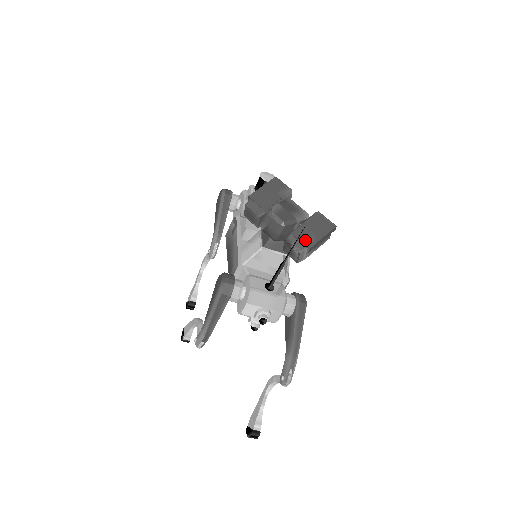
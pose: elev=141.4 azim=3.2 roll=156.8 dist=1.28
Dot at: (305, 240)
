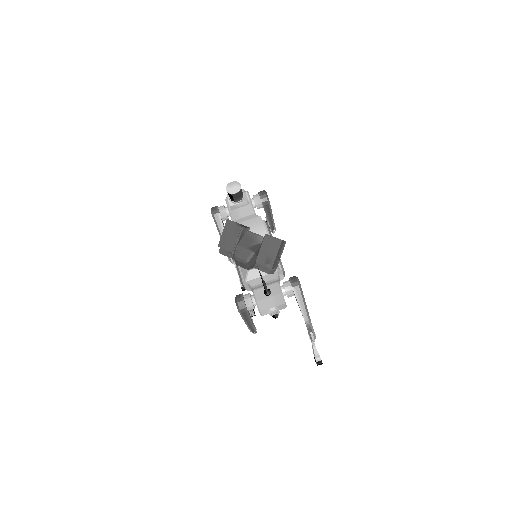
Dot at: (266, 263)
